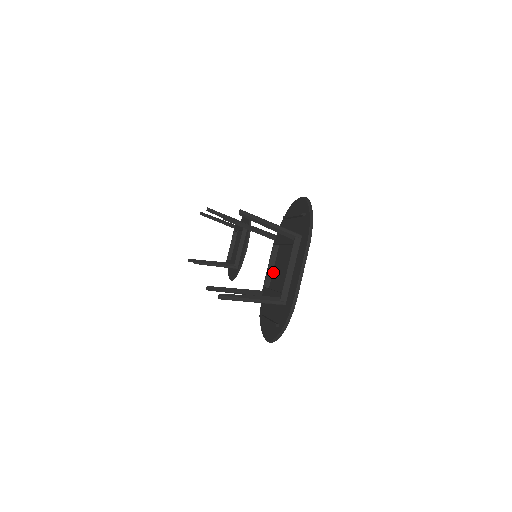
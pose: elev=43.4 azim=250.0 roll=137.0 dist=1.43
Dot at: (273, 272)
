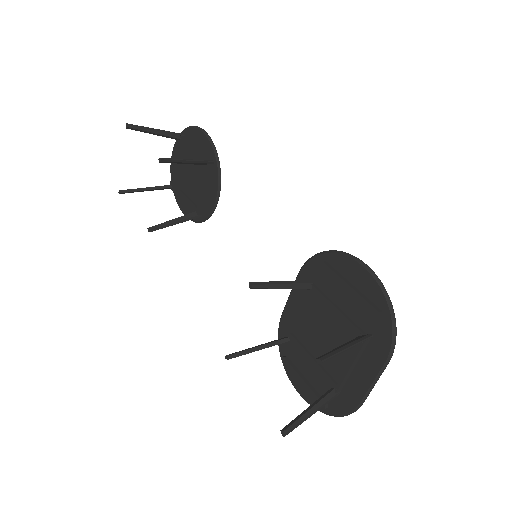
Dot at: (303, 319)
